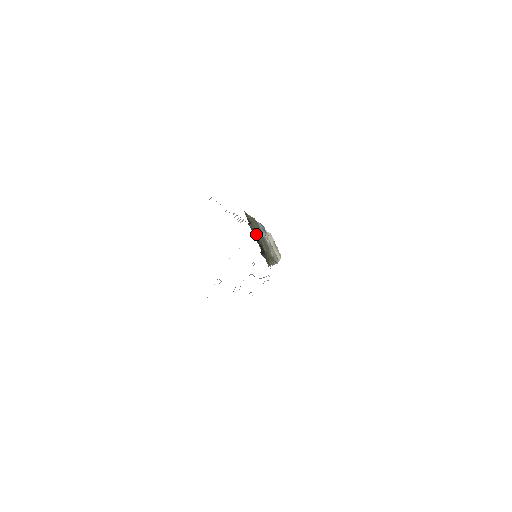
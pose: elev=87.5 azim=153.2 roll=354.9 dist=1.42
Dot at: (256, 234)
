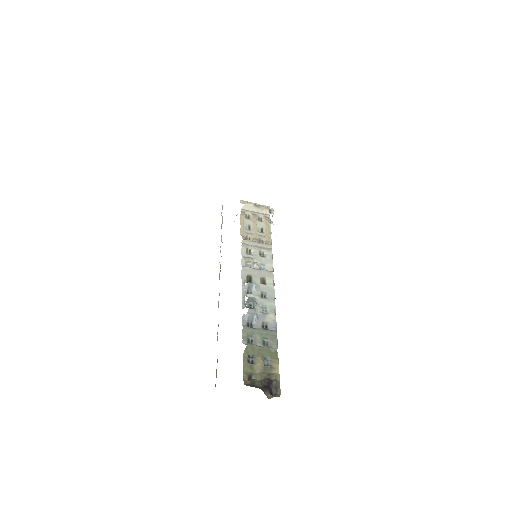
Dot at: (260, 382)
